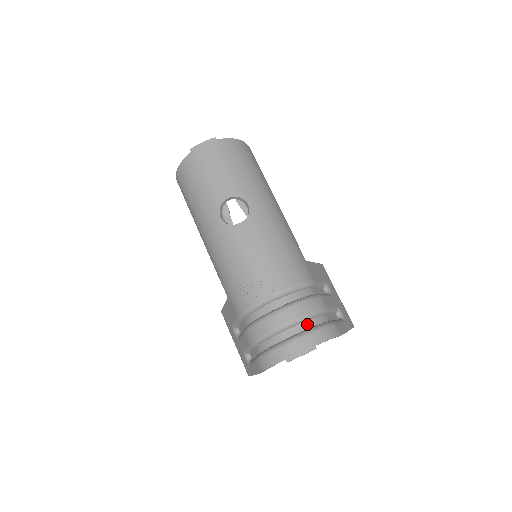
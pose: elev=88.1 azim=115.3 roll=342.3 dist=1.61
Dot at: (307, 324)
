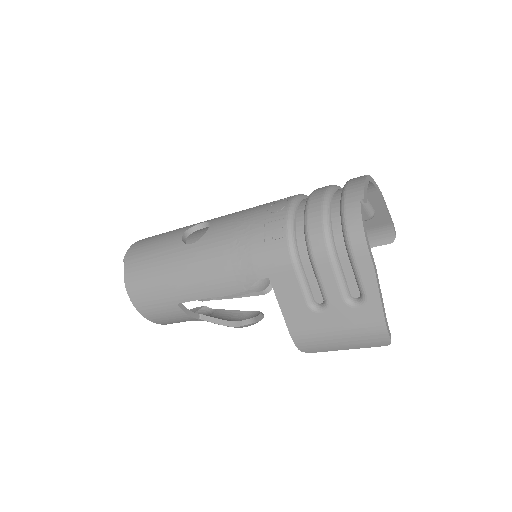
Dot at: (340, 189)
